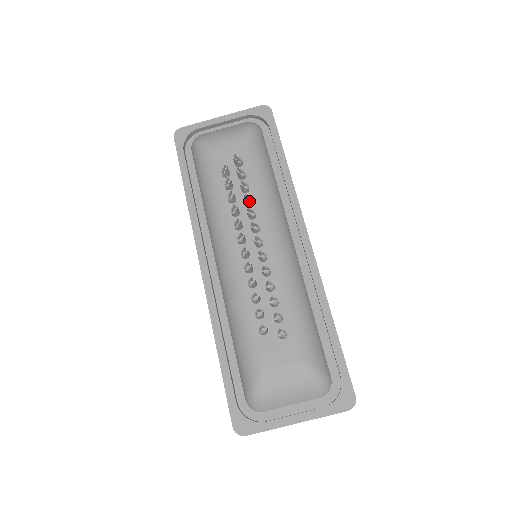
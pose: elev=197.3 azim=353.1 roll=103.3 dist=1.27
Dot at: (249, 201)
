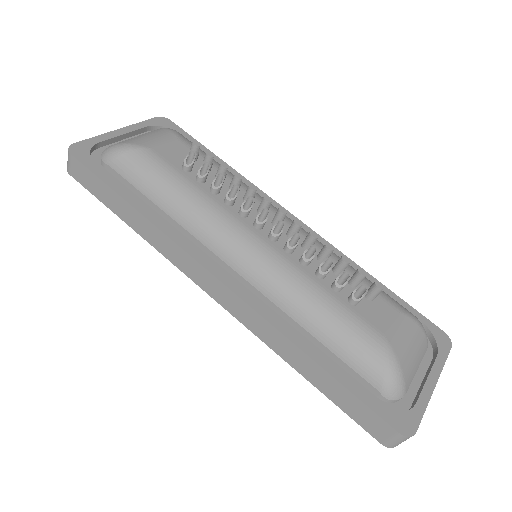
Dot at: (239, 184)
